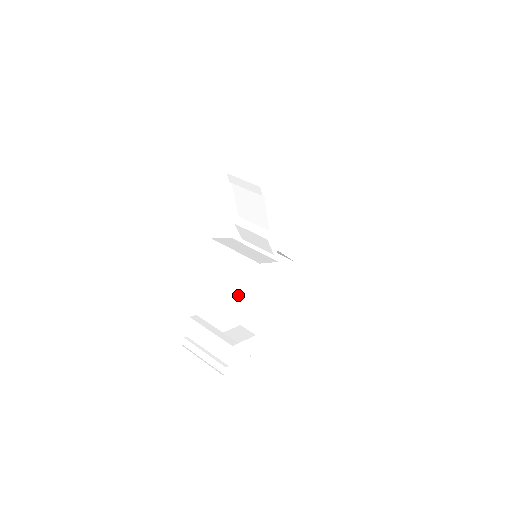
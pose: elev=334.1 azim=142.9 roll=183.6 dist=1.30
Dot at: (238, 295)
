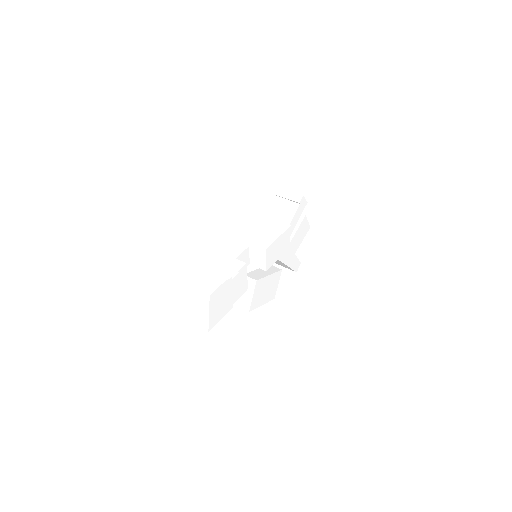
Dot at: (264, 238)
